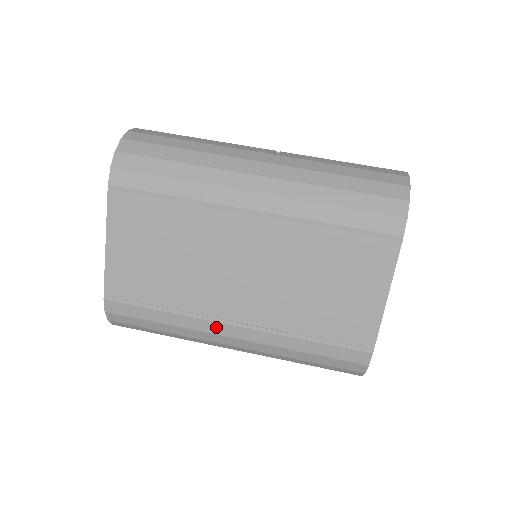
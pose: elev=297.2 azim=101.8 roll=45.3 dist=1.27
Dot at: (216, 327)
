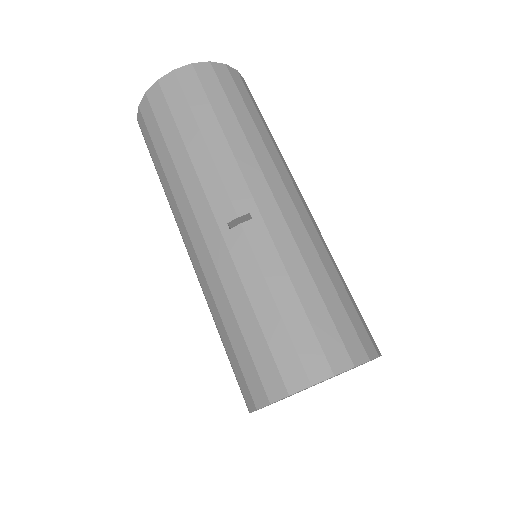
Dot at: occluded
